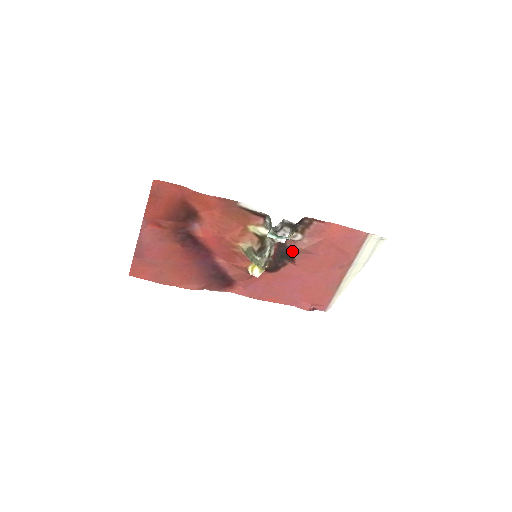
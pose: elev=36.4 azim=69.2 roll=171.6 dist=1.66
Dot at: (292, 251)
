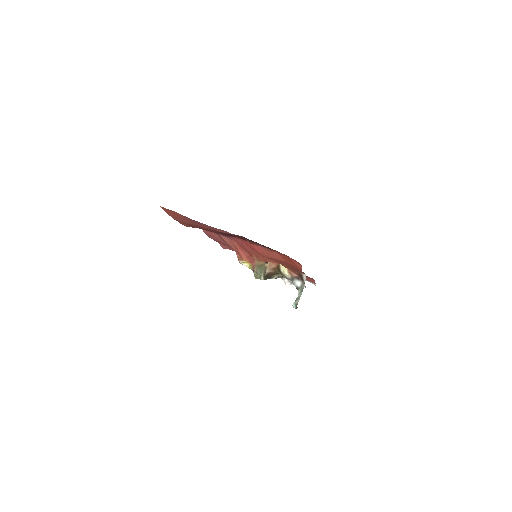
Dot at: occluded
